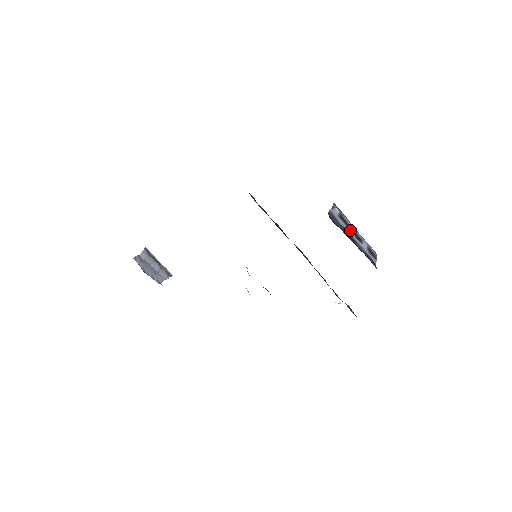
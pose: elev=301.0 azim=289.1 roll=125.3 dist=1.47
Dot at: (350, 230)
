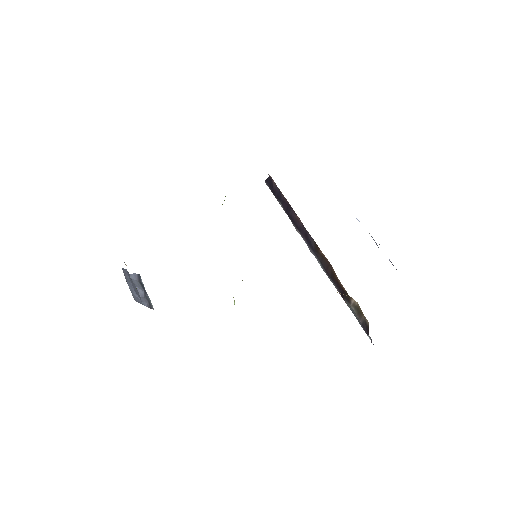
Dot at: occluded
